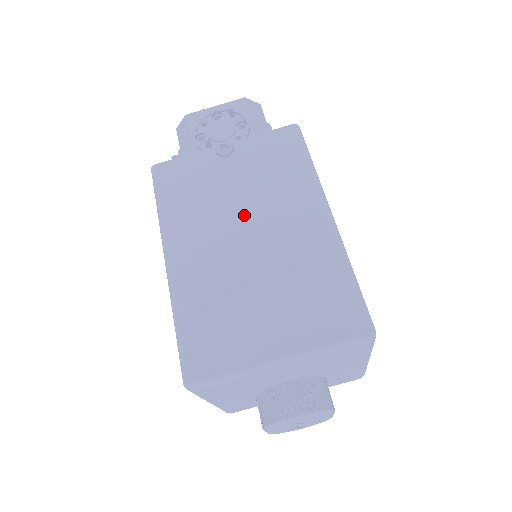
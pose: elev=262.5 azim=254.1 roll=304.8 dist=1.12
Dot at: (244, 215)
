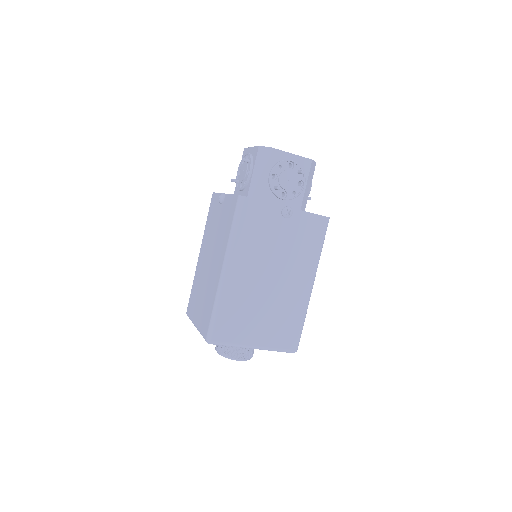
Dot at: (276, 263)
